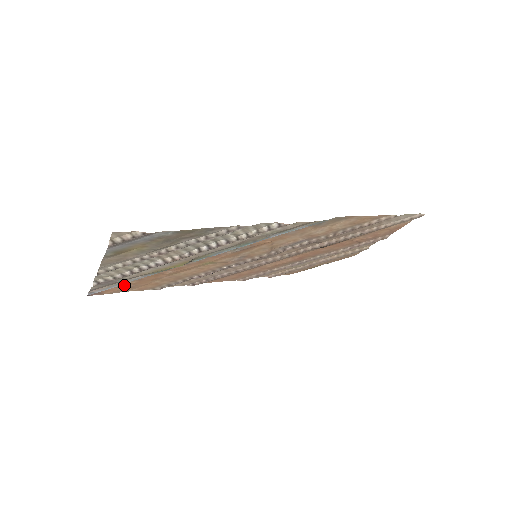
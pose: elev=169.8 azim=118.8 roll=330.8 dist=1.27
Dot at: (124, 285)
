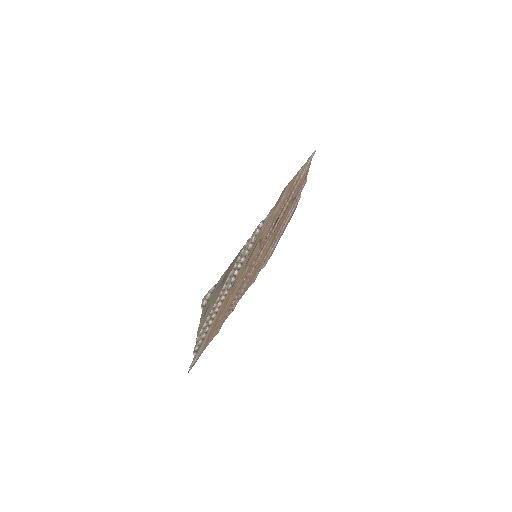
Dot at: occluded
